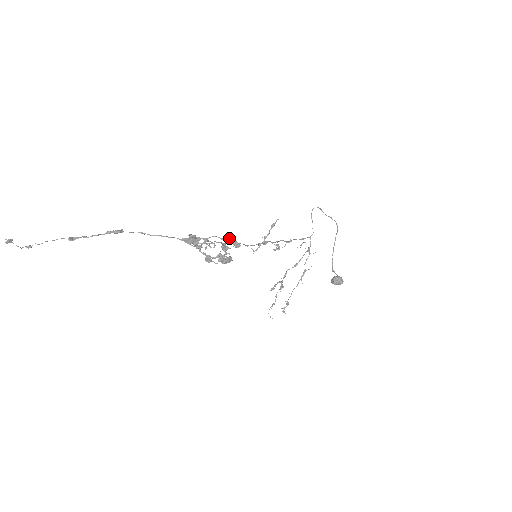
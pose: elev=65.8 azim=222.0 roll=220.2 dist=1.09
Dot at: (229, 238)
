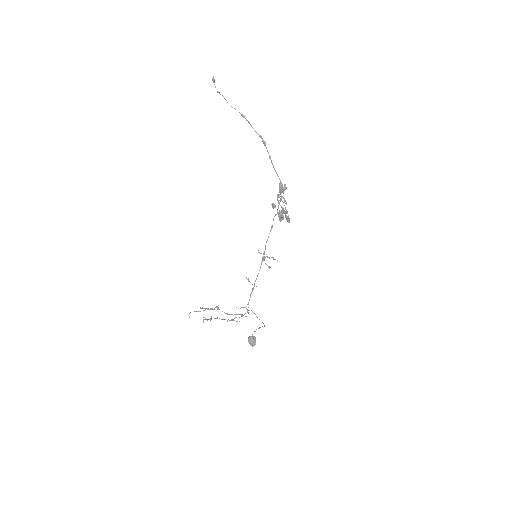
Dot at: (286, 215)
